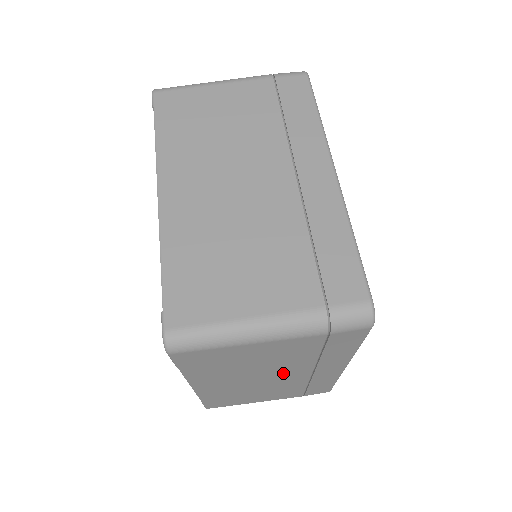
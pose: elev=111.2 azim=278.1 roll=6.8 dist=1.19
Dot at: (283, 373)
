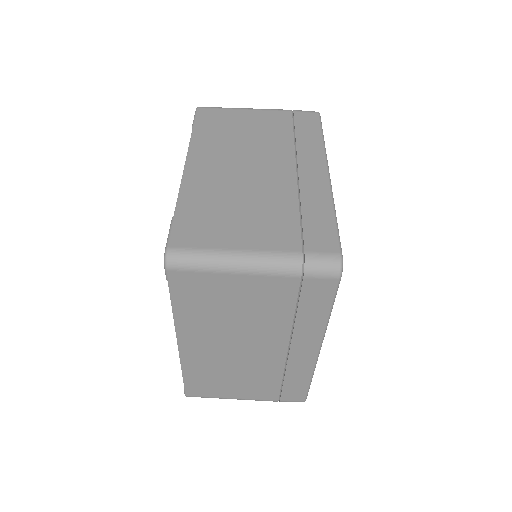
Dot at: occluded
